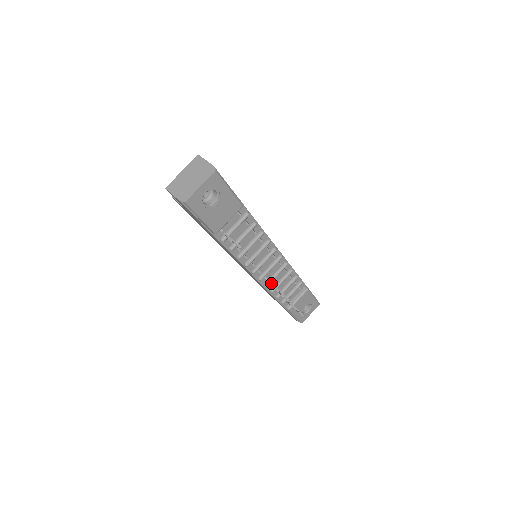
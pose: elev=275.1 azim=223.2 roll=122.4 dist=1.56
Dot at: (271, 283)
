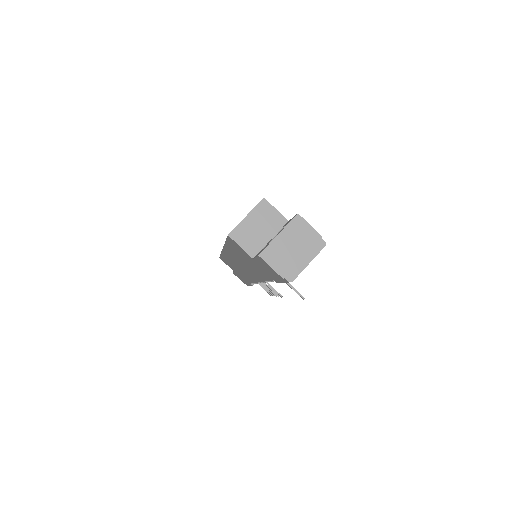
Dot at: (269, 284)
